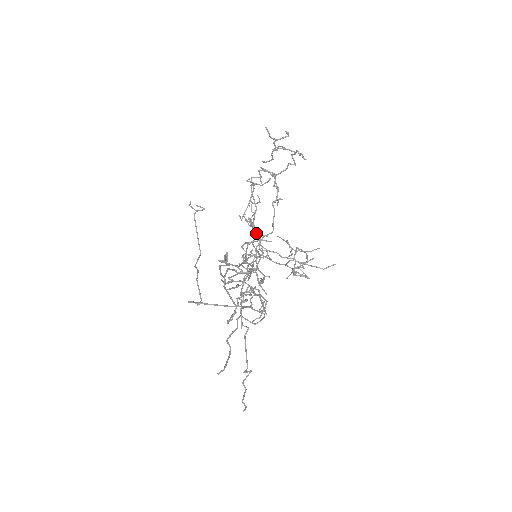
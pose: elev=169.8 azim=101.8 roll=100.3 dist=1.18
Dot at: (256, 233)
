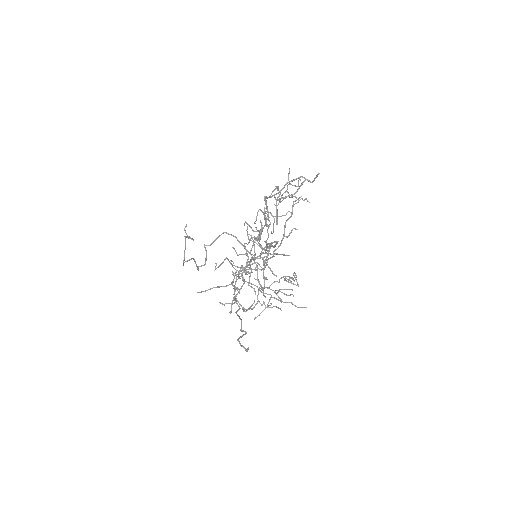
Dot at: (254, 247)
